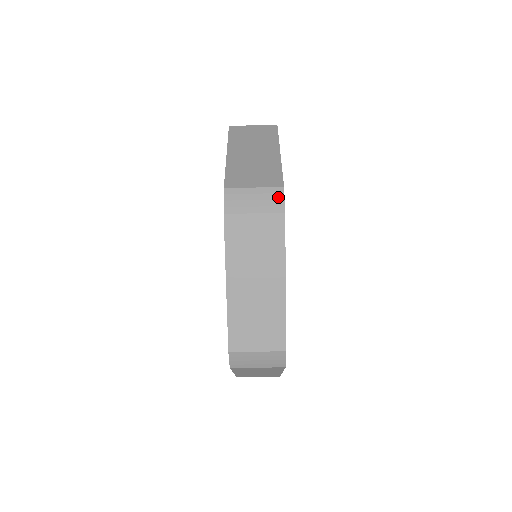
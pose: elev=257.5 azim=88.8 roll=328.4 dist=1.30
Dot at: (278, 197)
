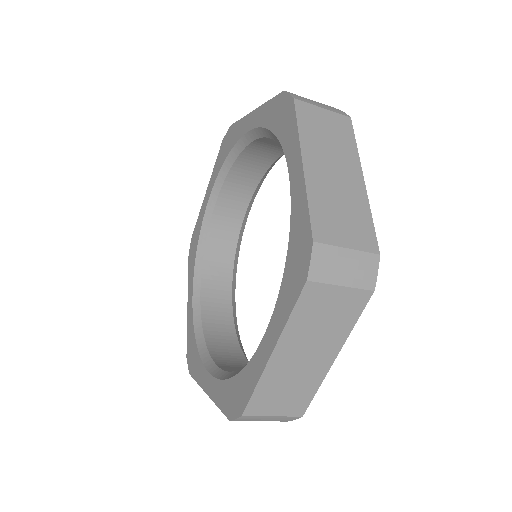
Dot at: (291, 419)
